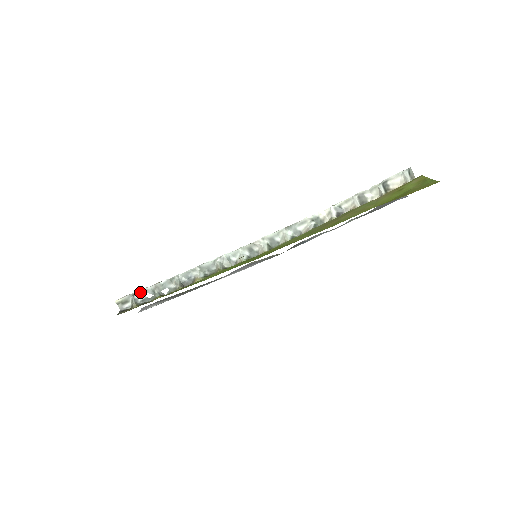
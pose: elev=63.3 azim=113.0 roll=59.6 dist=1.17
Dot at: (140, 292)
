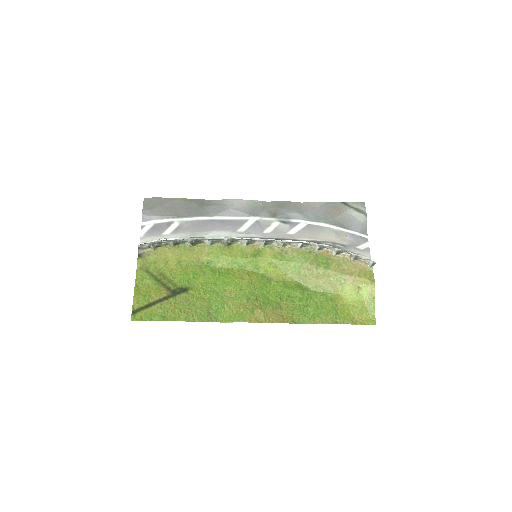
Dot at: occluded
